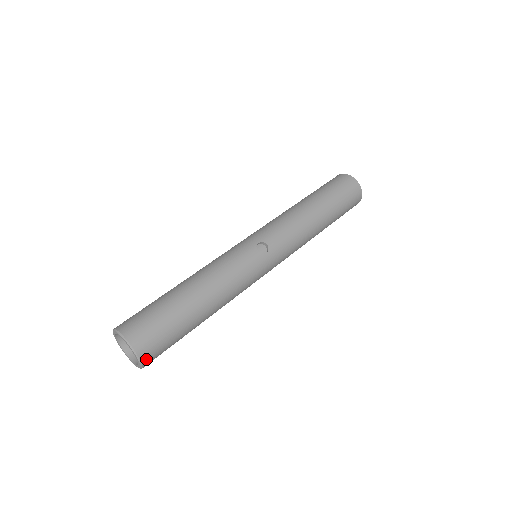
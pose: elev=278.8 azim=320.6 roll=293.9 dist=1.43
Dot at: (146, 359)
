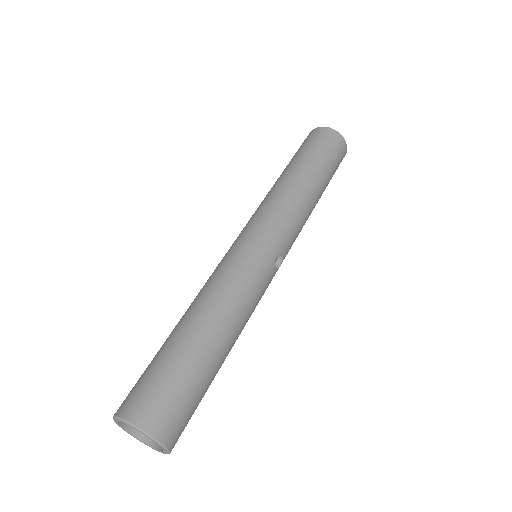
Dot at: occluded
